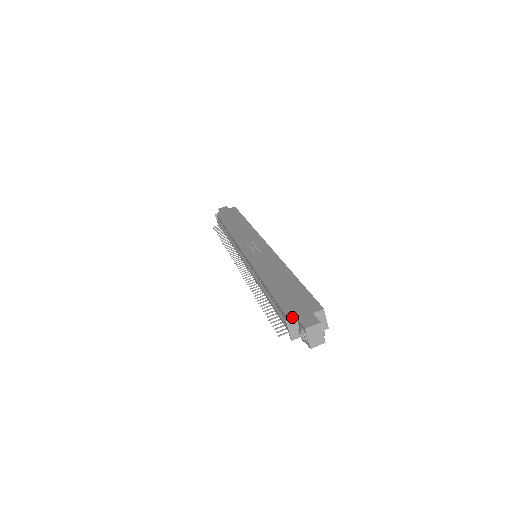
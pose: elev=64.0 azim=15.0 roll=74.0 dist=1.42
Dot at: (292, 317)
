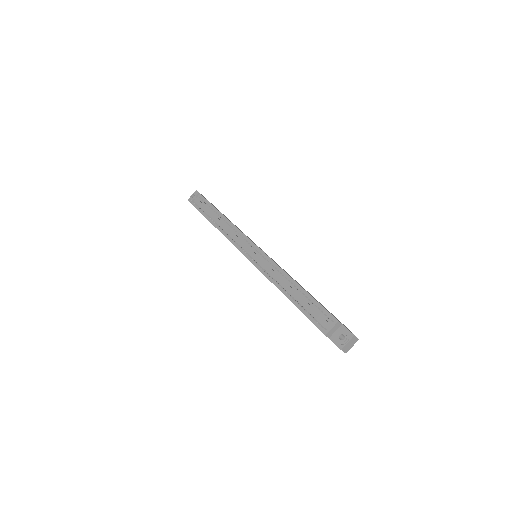
Dot at: occluded
